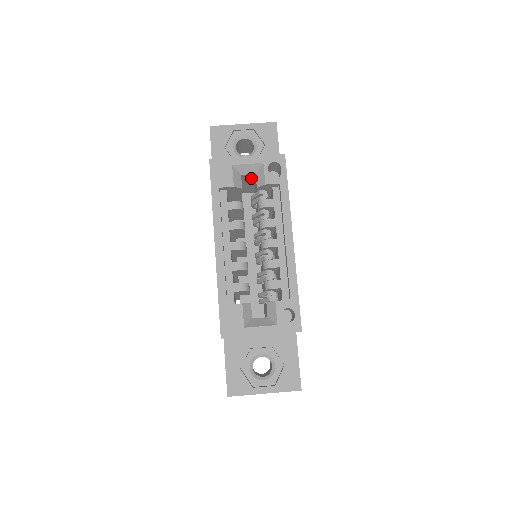
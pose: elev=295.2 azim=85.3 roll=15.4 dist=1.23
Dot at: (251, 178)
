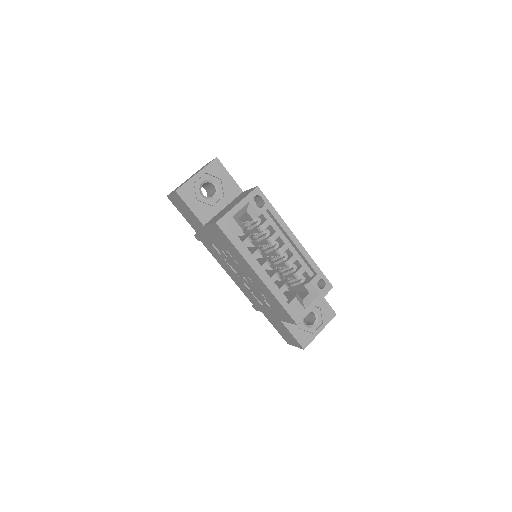
Dot at: occluded
